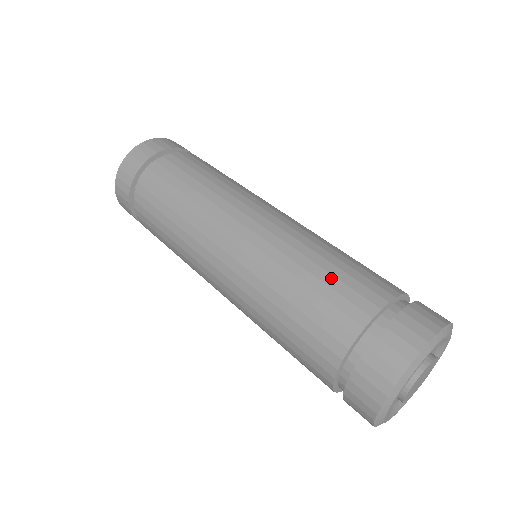
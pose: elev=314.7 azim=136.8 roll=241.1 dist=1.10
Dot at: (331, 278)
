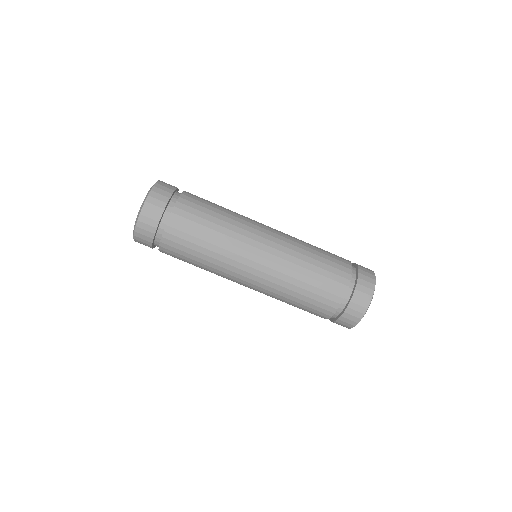
Dot at: (301, 308)
